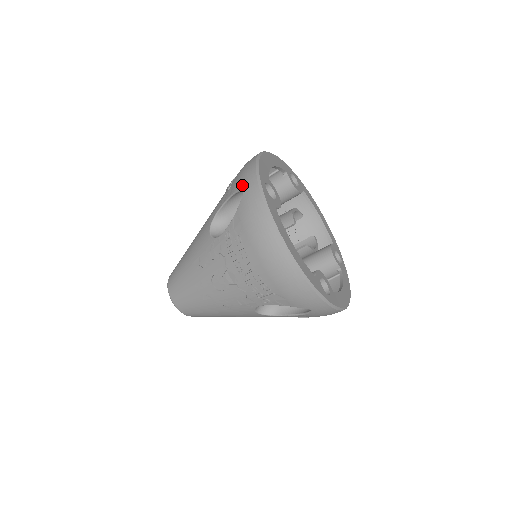
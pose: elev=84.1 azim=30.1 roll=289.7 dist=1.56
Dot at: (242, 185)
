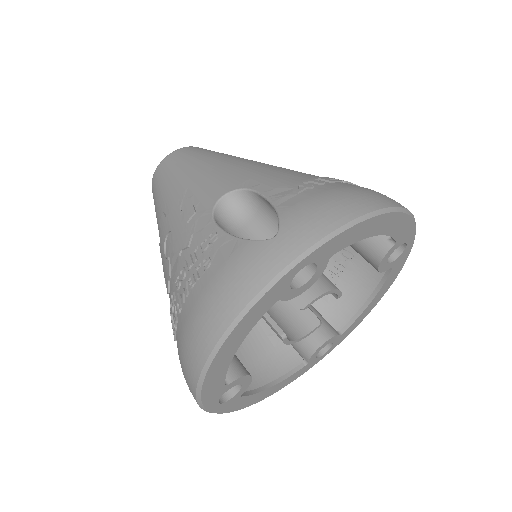
Dot at: (289, 226)
